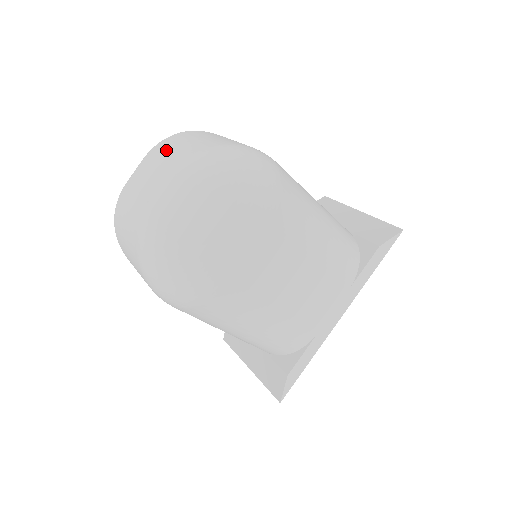
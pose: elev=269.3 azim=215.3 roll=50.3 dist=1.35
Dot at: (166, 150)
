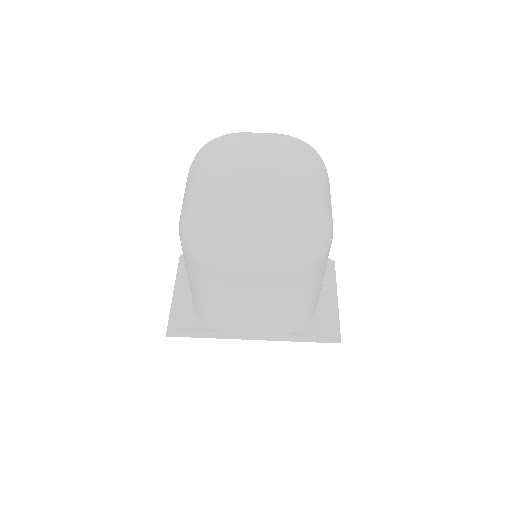
Dot at: (290, 154)
